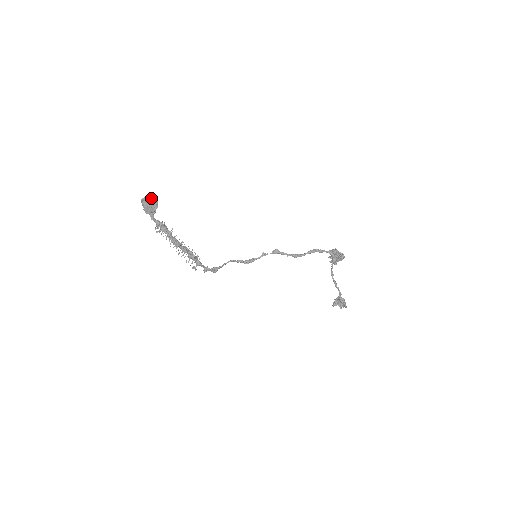
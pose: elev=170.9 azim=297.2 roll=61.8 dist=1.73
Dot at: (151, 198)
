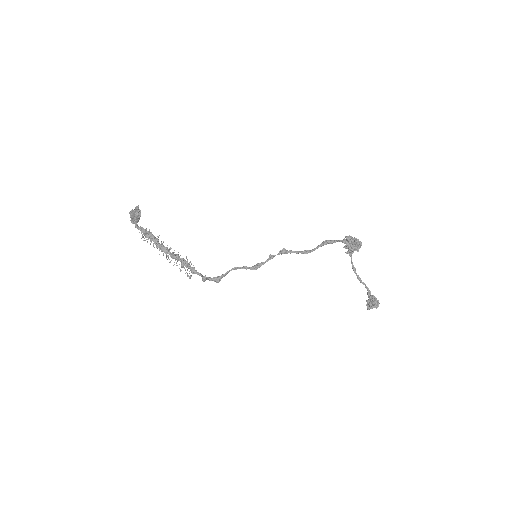
Dot at: (135, 207)
